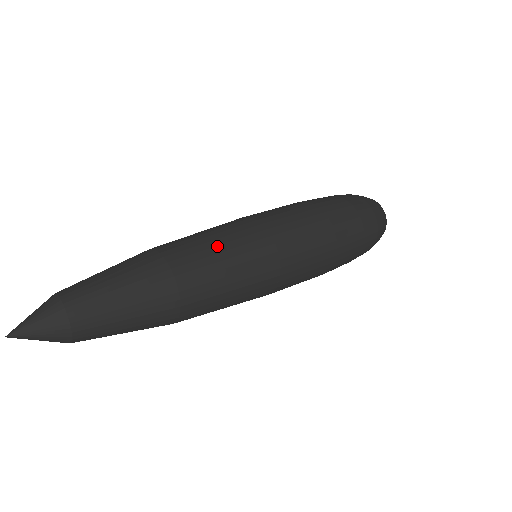
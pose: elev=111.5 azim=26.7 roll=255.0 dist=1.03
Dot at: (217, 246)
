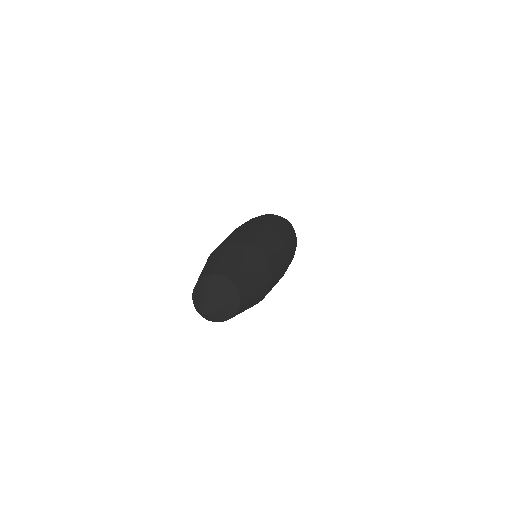
Dot at: (280, 259)
